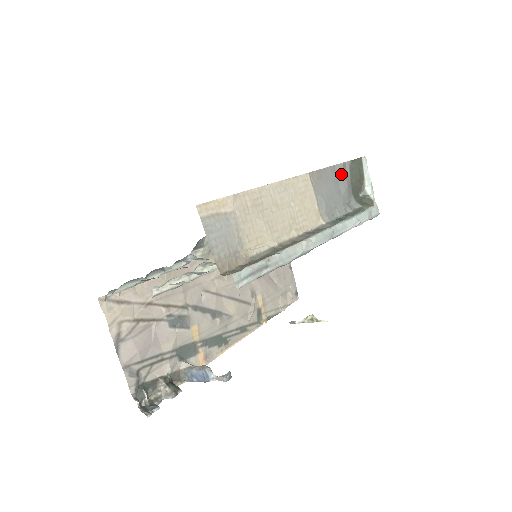
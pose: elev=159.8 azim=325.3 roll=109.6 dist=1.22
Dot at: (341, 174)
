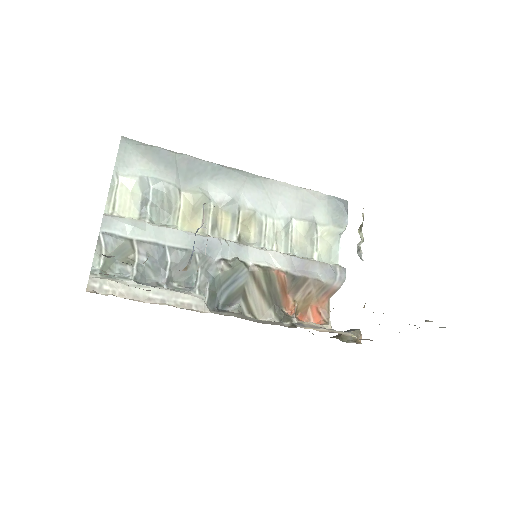
Dot at: occluded
